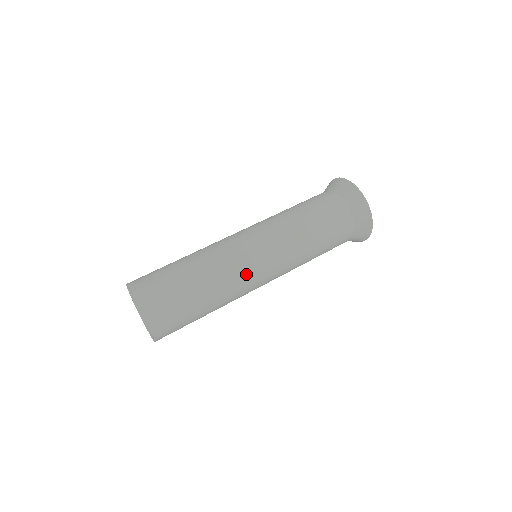
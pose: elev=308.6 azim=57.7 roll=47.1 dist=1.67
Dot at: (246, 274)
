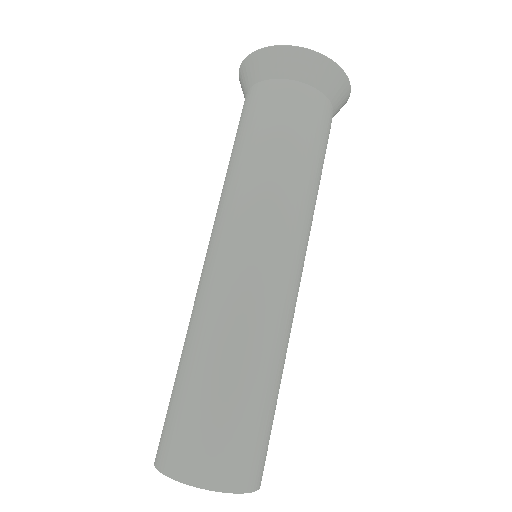
Dot at: (293, 305)
